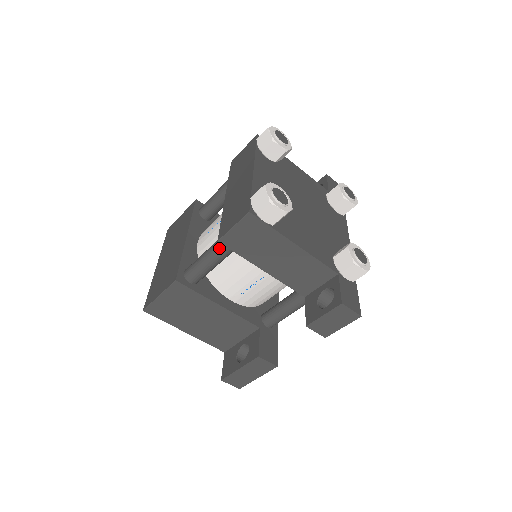
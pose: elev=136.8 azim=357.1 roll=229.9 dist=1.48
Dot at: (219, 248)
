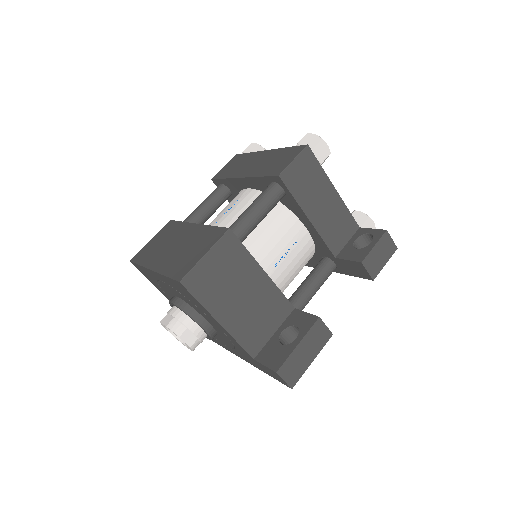
Dot at: (270, 193)
